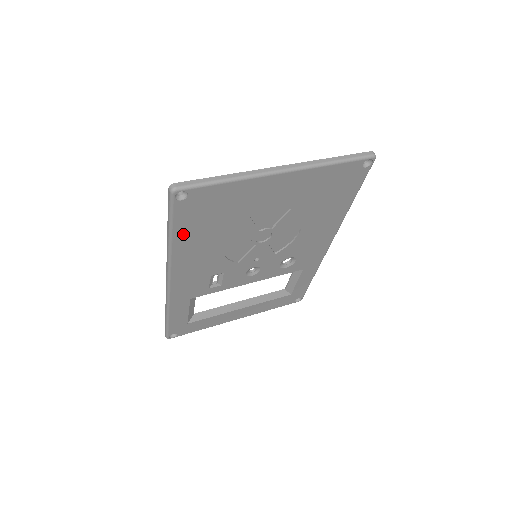
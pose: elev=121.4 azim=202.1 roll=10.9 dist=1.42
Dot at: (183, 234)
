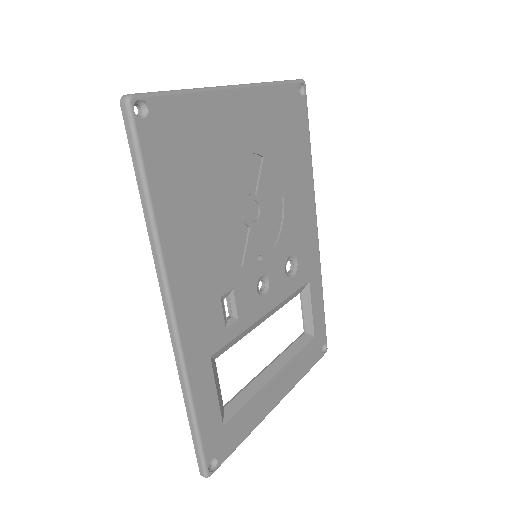
Dot at: (163, 196)
